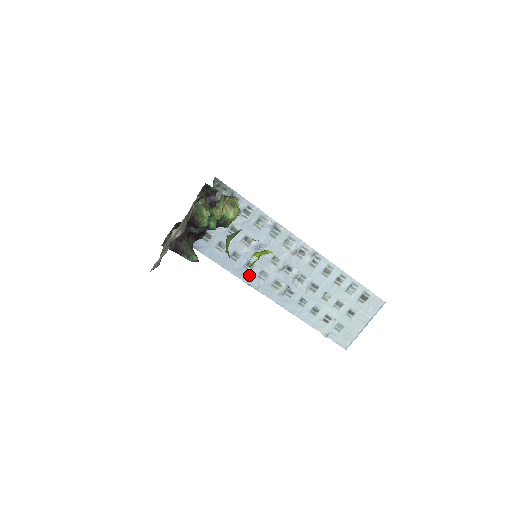
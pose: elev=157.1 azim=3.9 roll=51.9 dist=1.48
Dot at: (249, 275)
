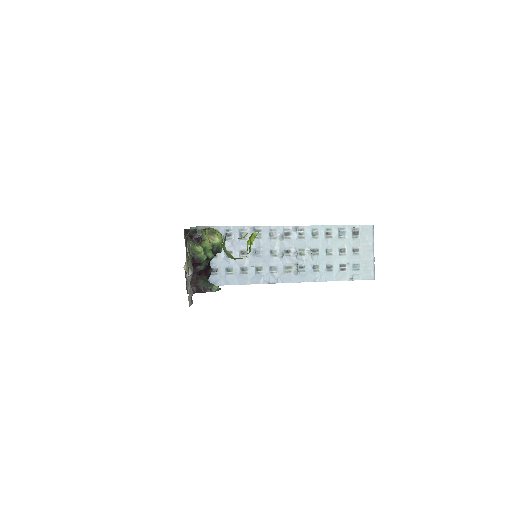
Dot at: (264, 277)
